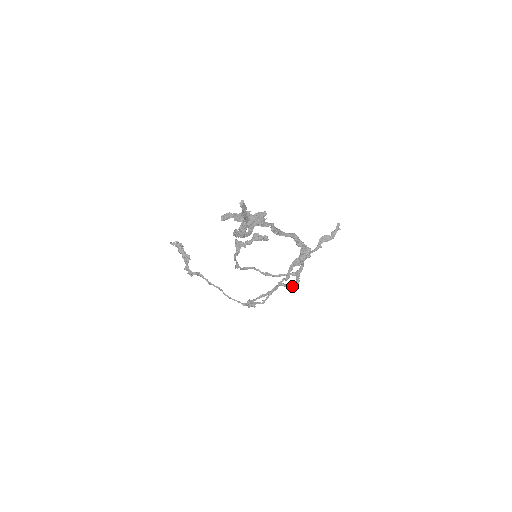
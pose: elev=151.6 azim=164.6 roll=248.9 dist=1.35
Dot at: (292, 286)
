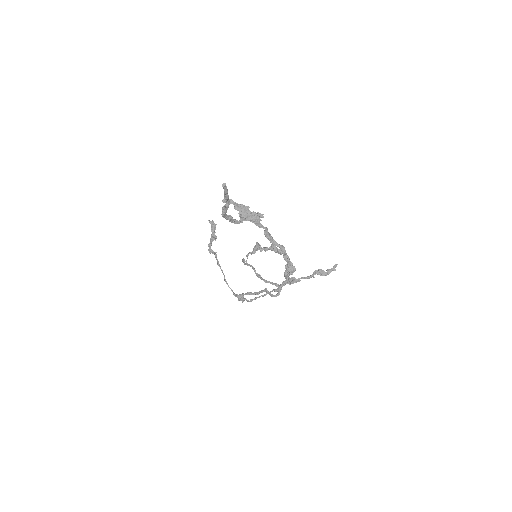
Dot at: (273, 295)
